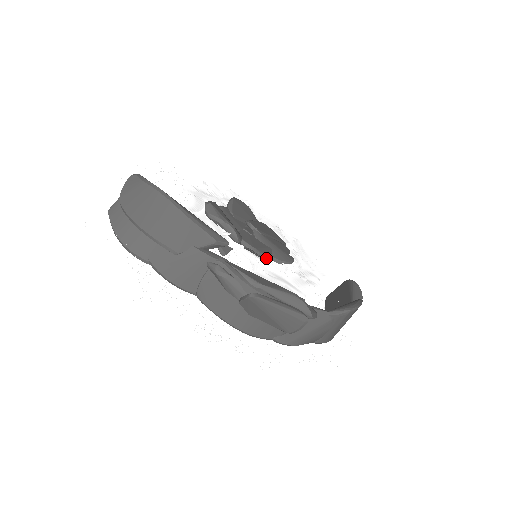
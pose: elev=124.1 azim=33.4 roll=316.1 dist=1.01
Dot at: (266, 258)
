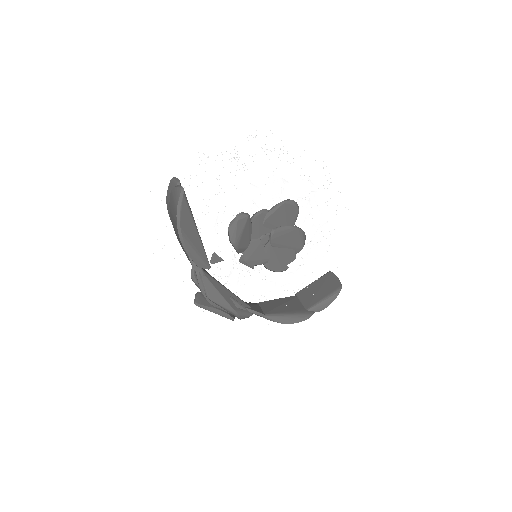
Dot at: (257, 265)
